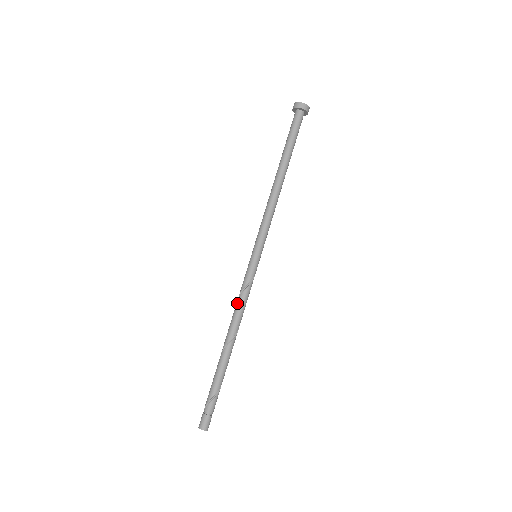
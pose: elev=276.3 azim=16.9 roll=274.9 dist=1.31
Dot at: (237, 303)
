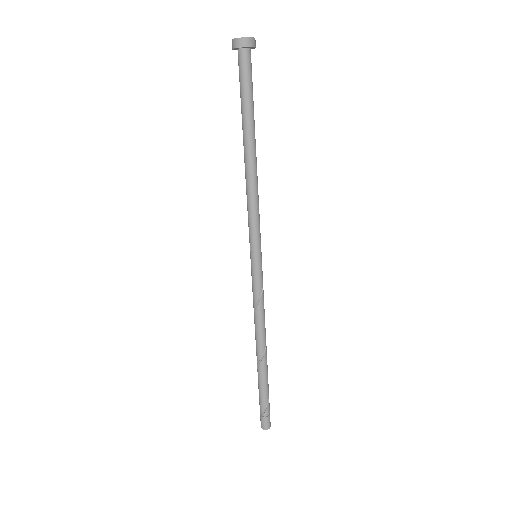
Dot at: (258, 313)
